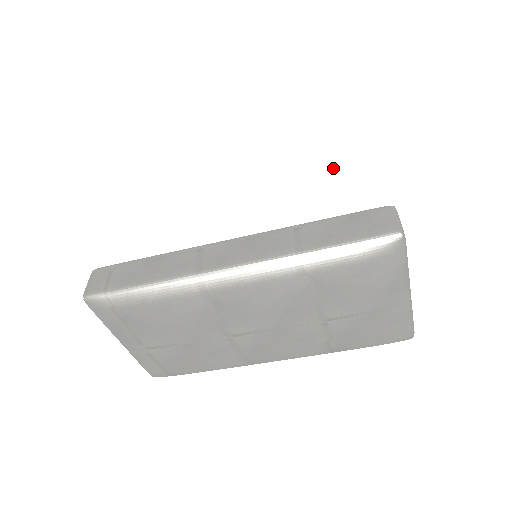
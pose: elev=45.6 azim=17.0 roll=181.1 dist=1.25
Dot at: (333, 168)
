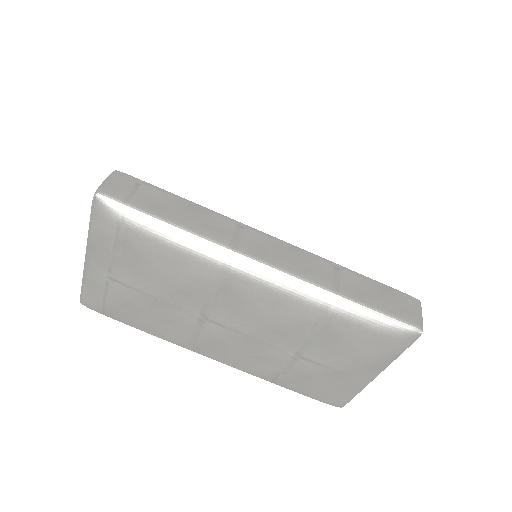
Dot at: (378, 232)
